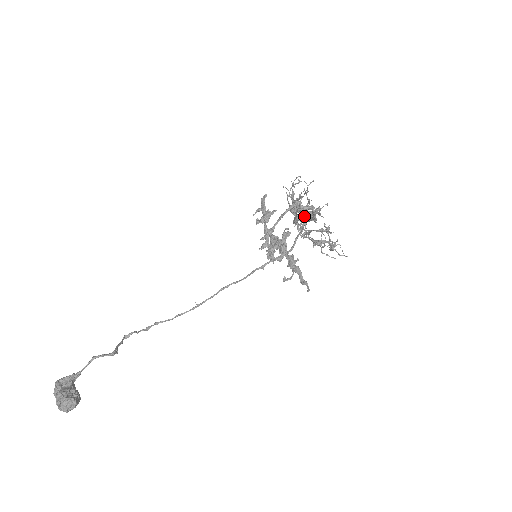
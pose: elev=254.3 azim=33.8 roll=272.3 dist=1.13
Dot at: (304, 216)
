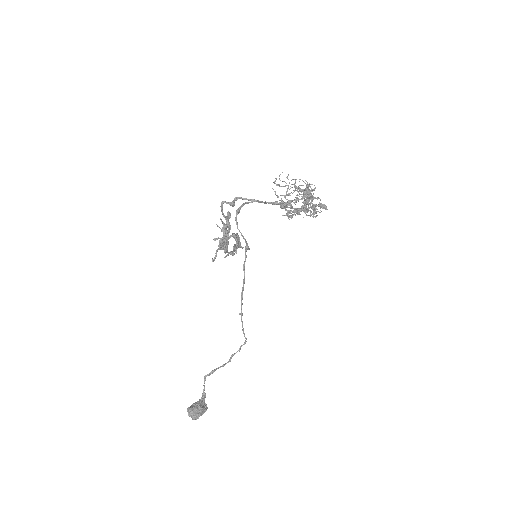
Dot at: occluded
